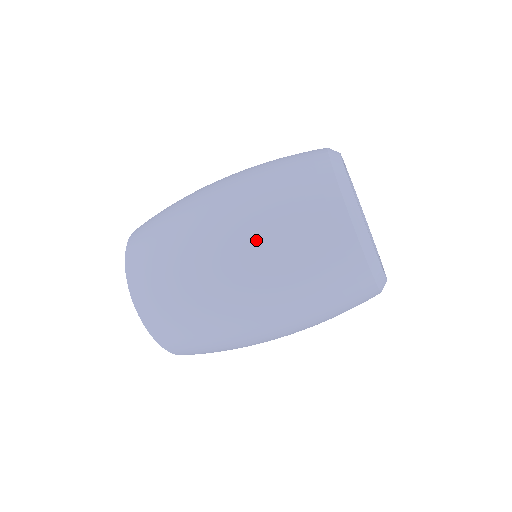
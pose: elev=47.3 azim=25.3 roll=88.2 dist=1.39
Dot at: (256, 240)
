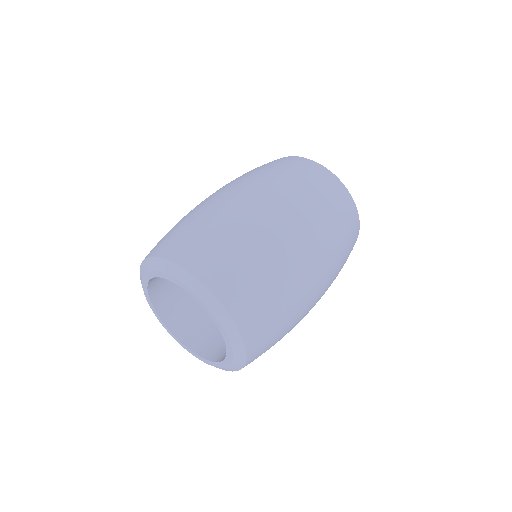
Dot at: (290, 194)
